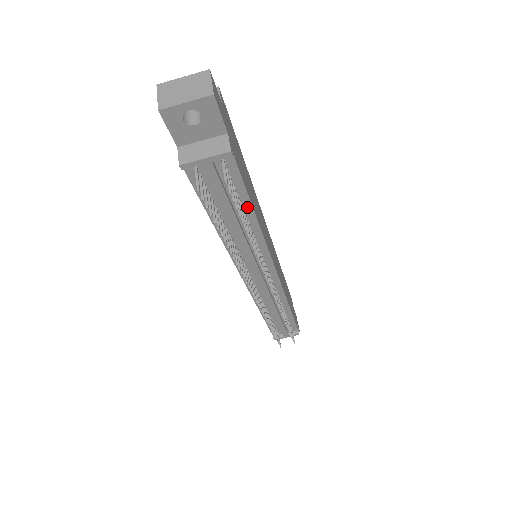
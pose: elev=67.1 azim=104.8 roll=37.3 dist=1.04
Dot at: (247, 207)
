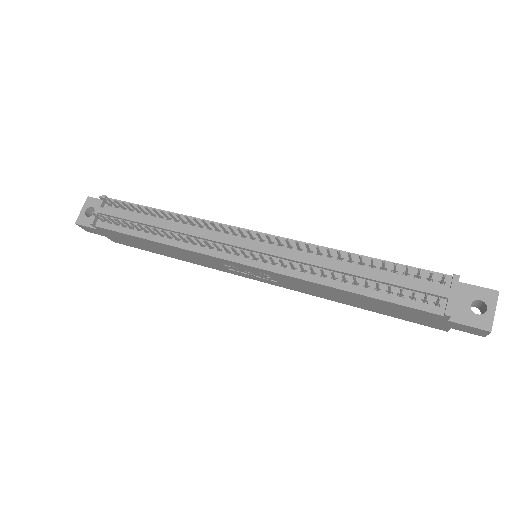
Dot at: occluded
